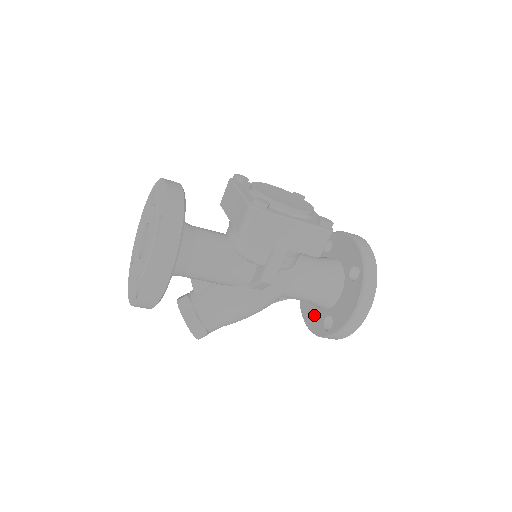
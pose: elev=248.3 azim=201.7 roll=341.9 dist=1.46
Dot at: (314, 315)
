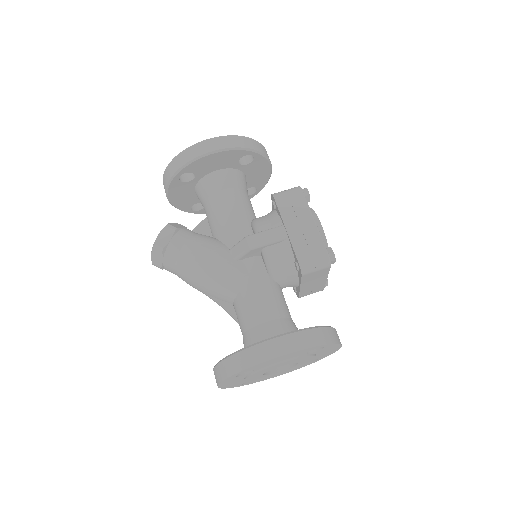
Dot at: occluded
